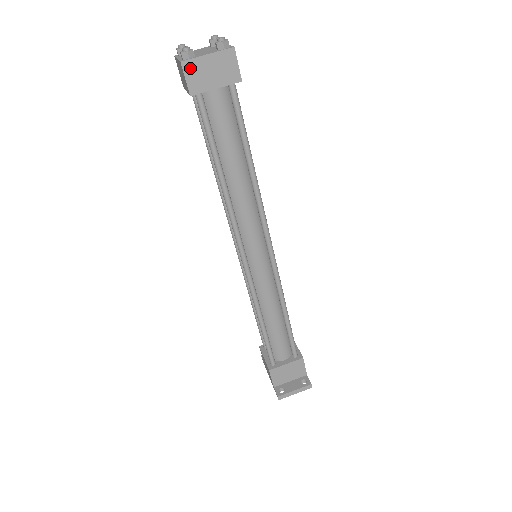
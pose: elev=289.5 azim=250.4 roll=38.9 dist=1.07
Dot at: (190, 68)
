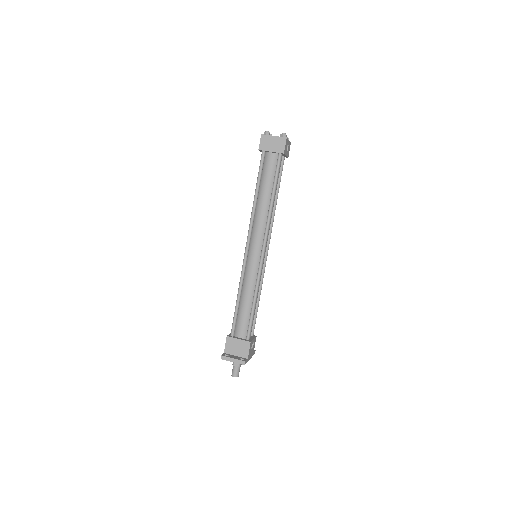
Dot at: (264, 138)
